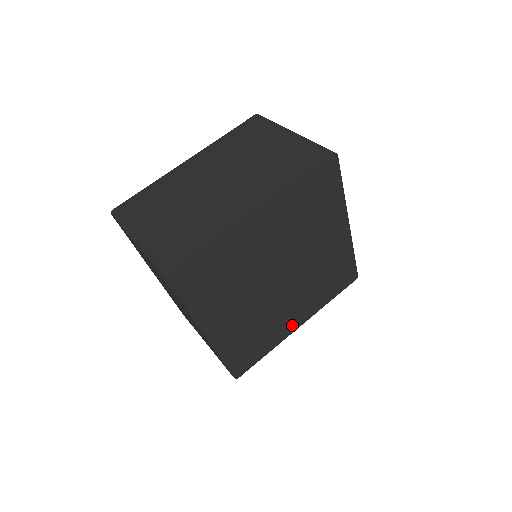
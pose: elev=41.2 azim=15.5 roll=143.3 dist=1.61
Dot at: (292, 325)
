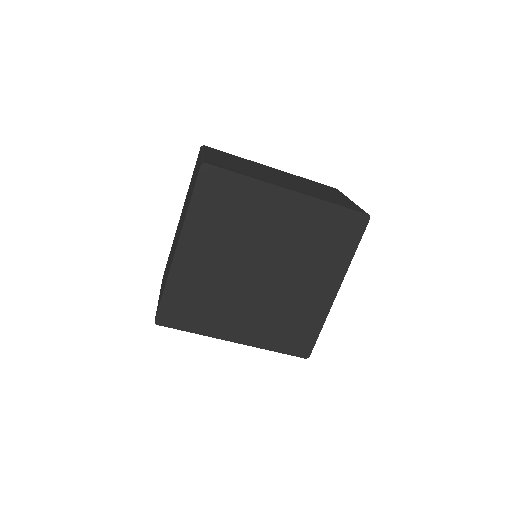
Dot at: (325, 295)
